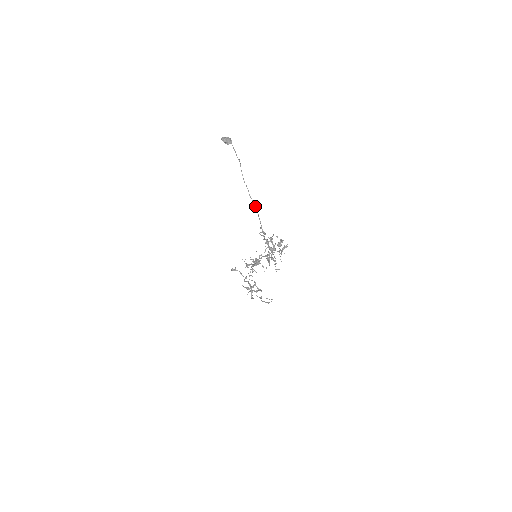
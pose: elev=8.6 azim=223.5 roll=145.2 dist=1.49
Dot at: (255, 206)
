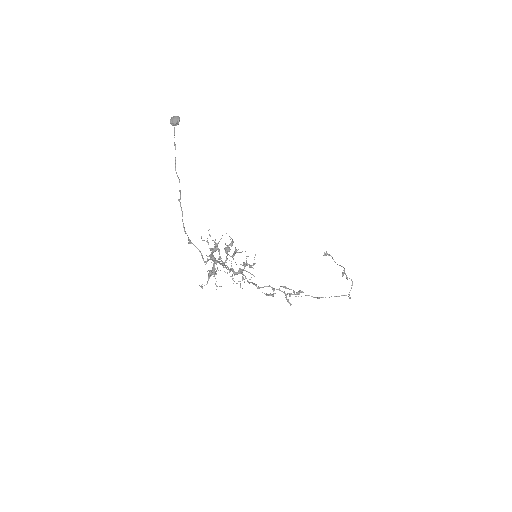
Dot at: (180, 206)
